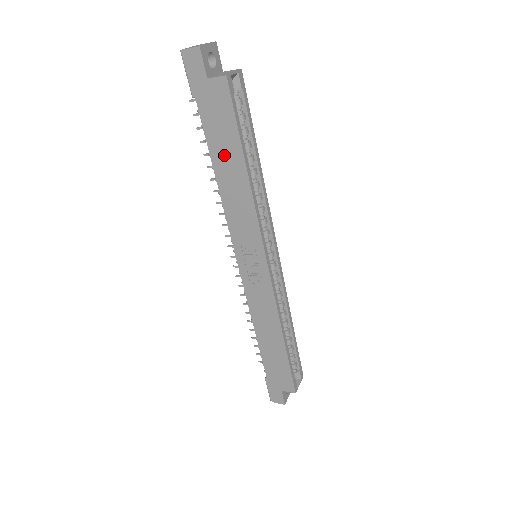
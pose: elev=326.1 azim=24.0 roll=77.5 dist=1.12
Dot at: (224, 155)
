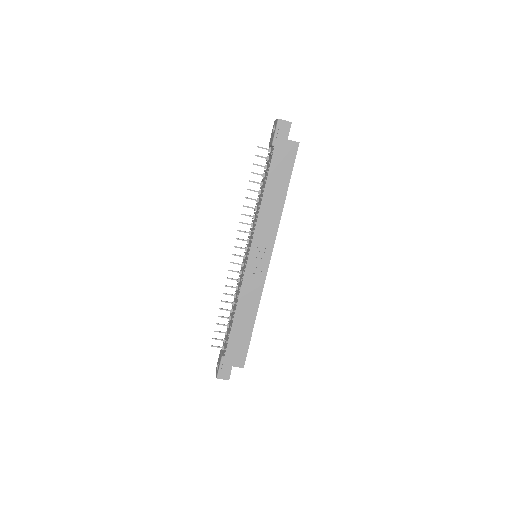
Dot at: (276, 184)
